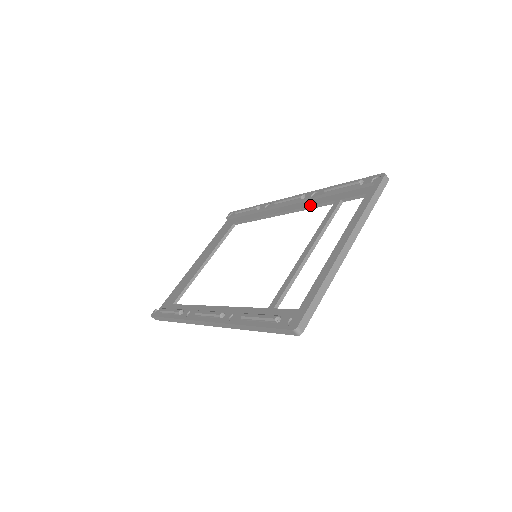
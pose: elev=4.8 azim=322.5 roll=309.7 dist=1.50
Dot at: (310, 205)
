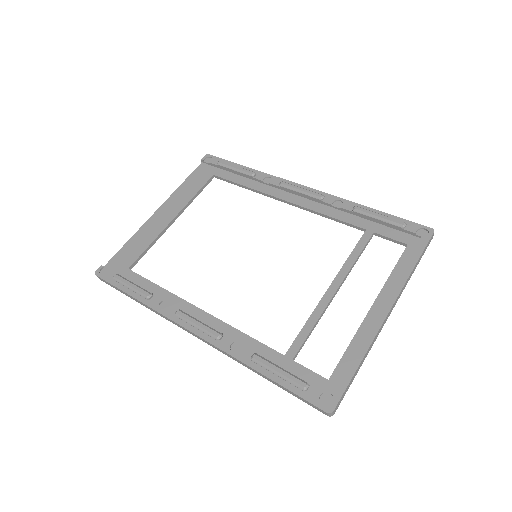
Dot at: (330, 215)
